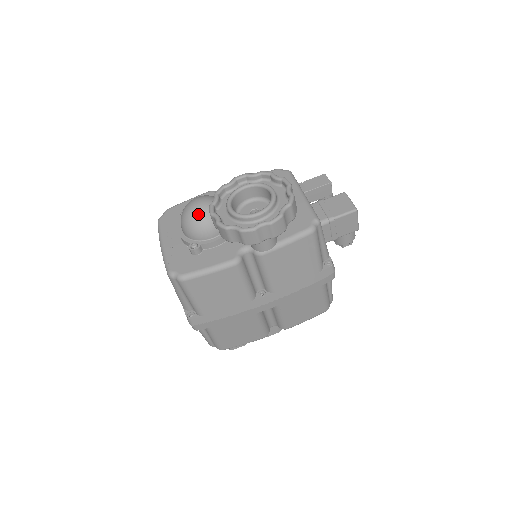
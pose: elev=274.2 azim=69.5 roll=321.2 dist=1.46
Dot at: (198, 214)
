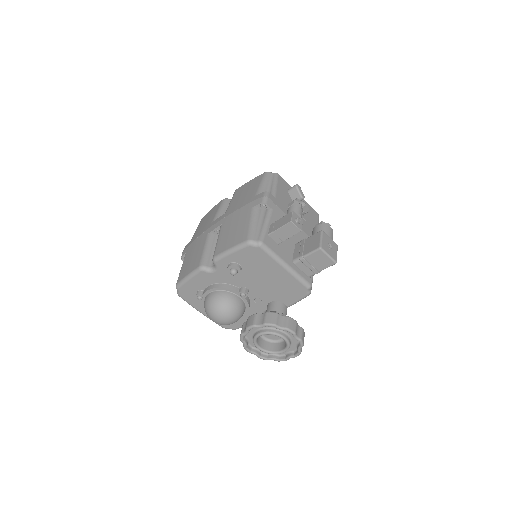
Dot at: occluded
